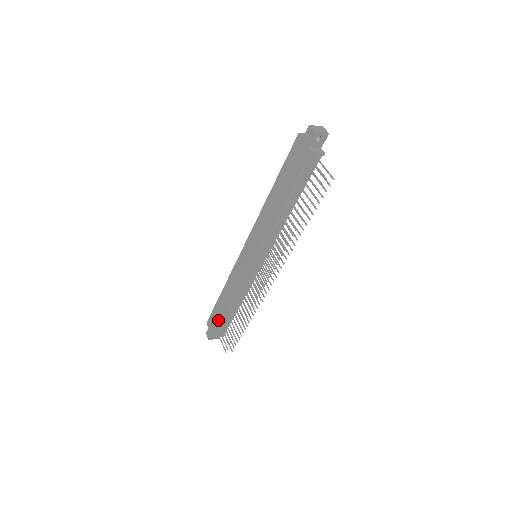
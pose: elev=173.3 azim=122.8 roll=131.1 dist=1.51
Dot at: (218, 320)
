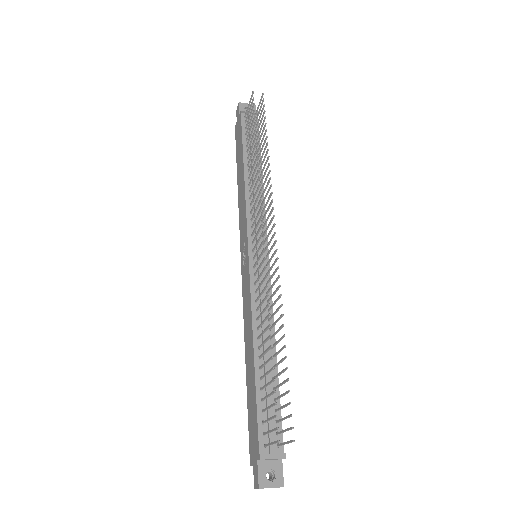
Dot at: (254, 412)
